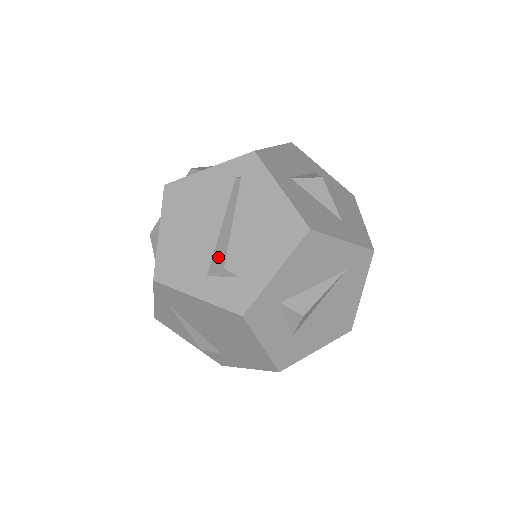
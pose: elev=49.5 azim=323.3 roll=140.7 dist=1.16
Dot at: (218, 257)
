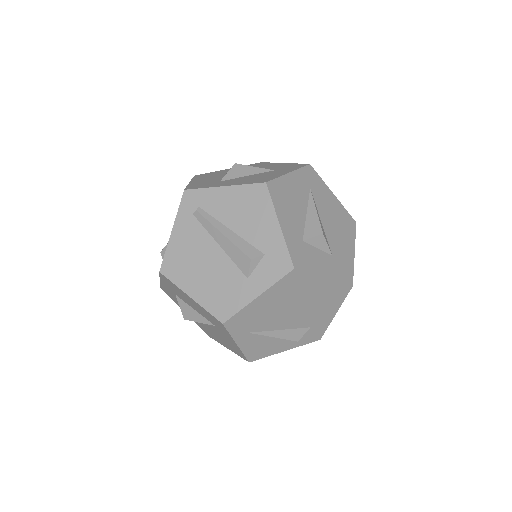
Dot at: (240, 261)
